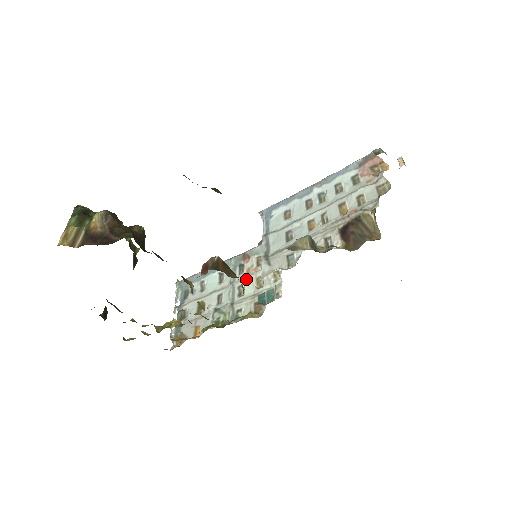
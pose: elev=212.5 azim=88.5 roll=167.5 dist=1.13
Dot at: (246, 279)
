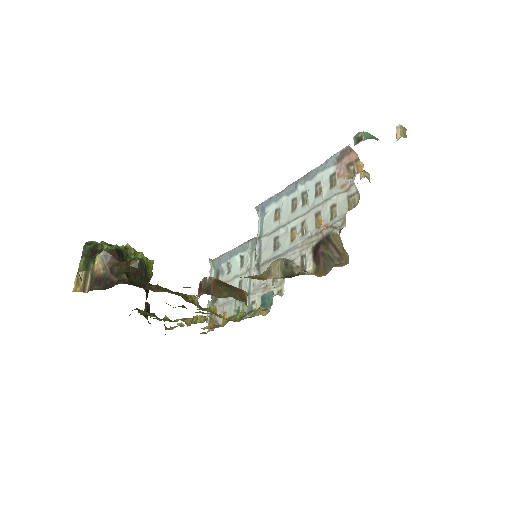
Dot at: occluded
